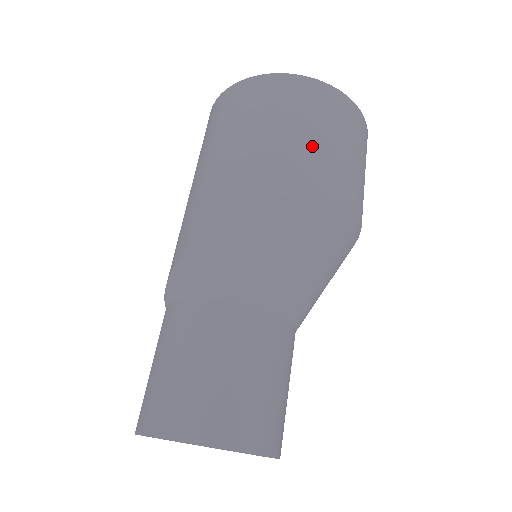
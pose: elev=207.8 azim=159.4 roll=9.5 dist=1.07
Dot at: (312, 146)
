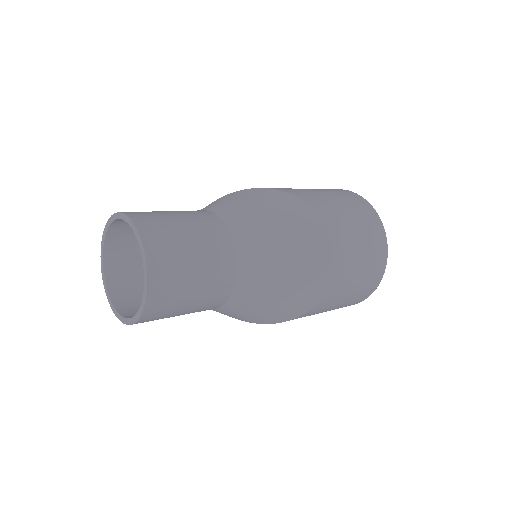
Dot at: (331, 202)
